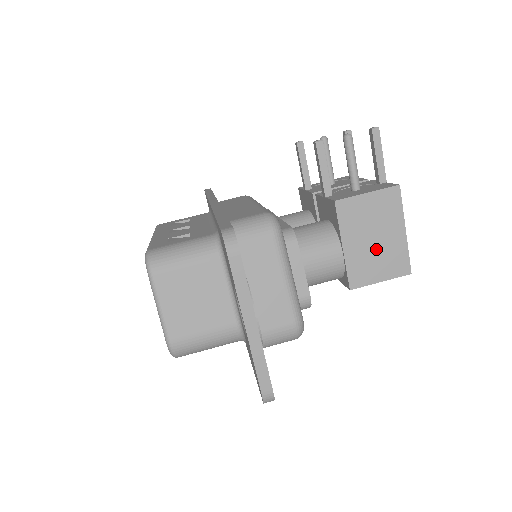
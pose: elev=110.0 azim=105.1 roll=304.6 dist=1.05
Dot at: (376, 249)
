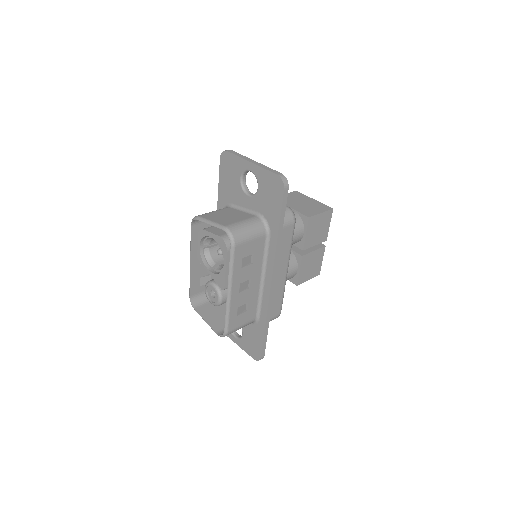
Dot at: (307, 205)
